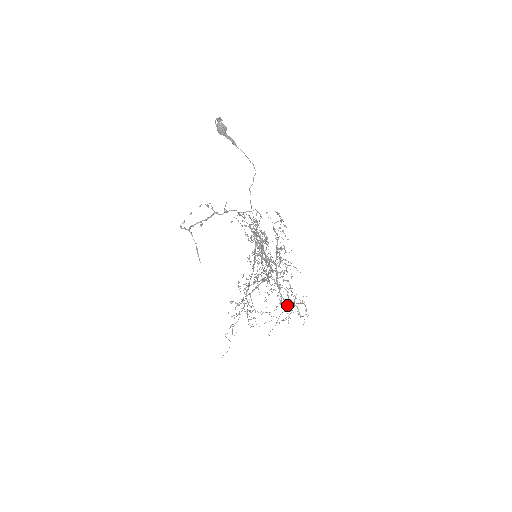
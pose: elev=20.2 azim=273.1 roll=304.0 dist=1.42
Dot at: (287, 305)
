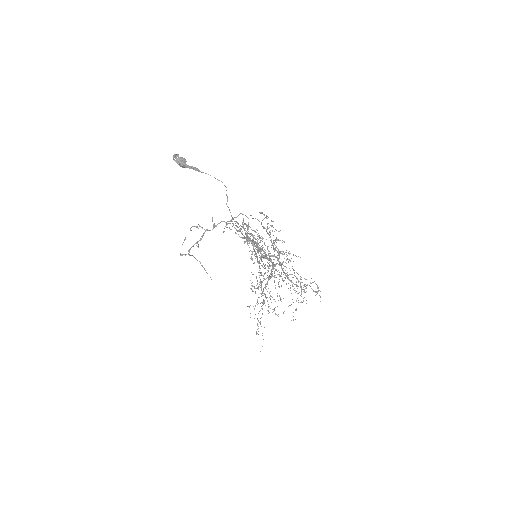
Dot at: occluded
